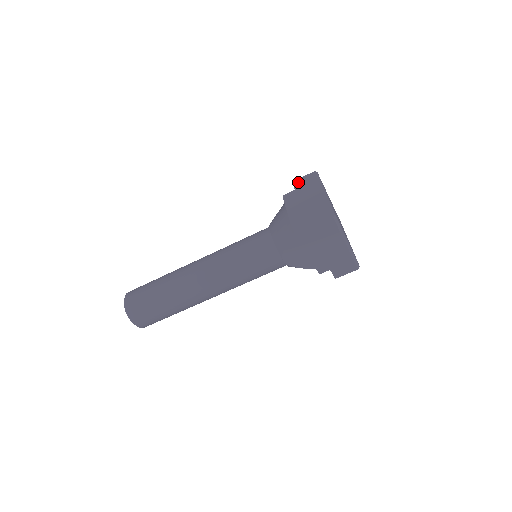
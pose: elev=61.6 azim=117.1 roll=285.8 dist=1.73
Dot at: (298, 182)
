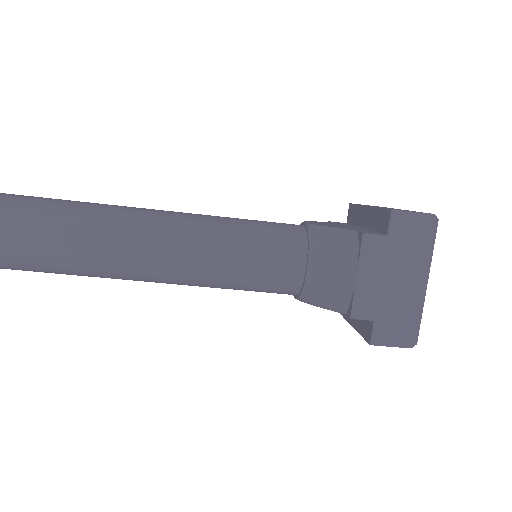
Dot at: (401, 221)
